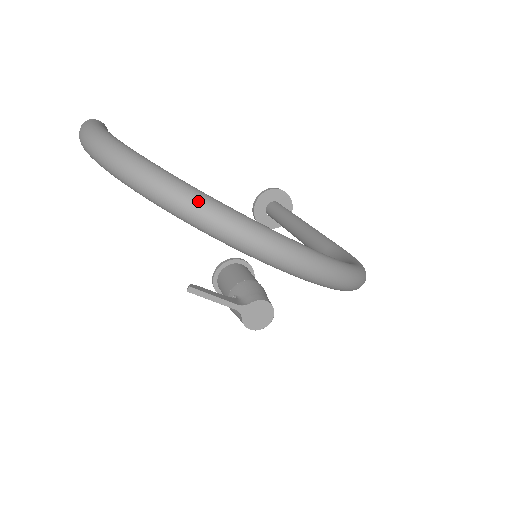
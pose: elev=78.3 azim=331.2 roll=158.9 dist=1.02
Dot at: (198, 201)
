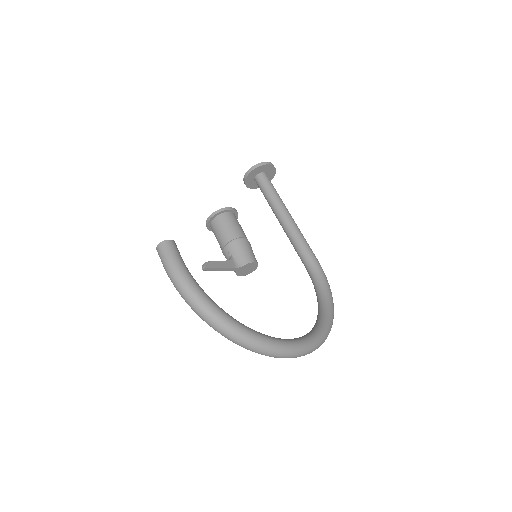
Dot at: (260, 347)
